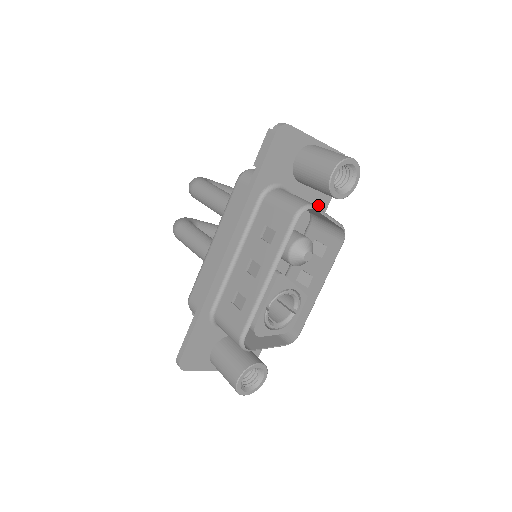
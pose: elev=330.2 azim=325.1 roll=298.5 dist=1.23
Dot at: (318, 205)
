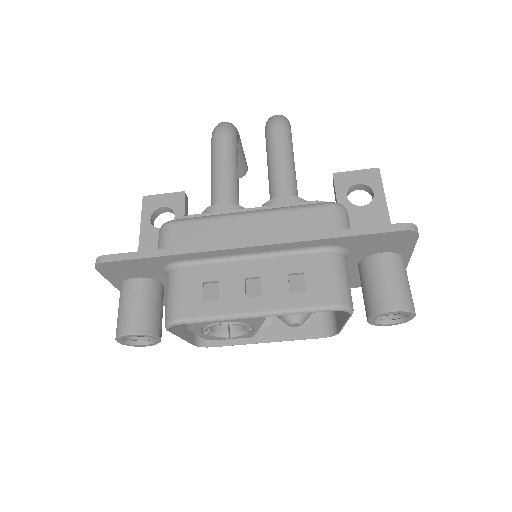
Dot at: occluded
